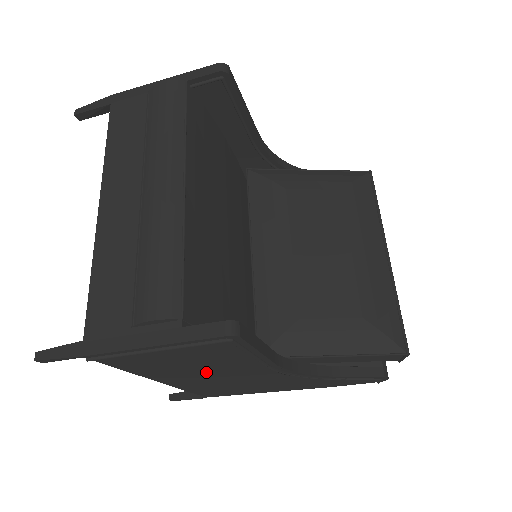
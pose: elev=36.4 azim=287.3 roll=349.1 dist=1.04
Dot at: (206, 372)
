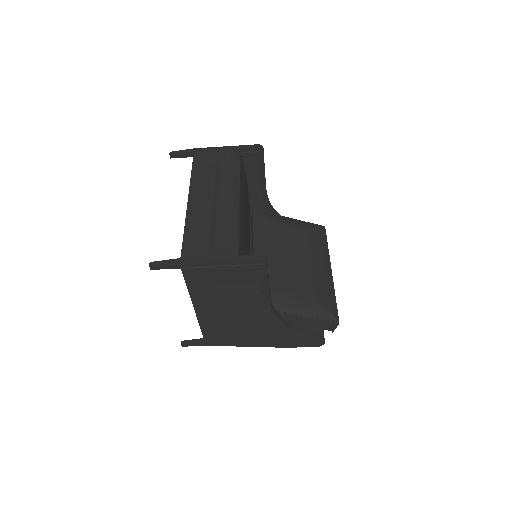
Dot at: (229, 303)
